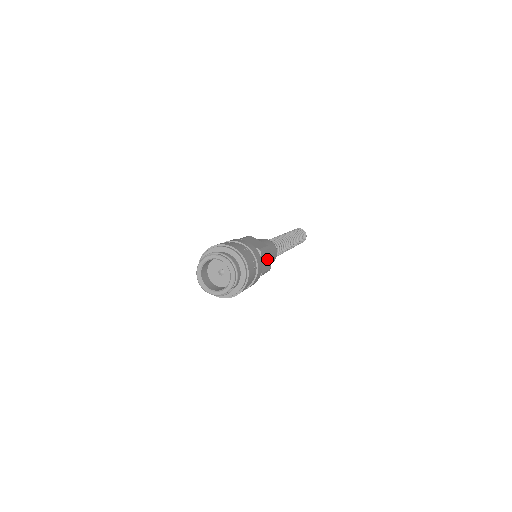
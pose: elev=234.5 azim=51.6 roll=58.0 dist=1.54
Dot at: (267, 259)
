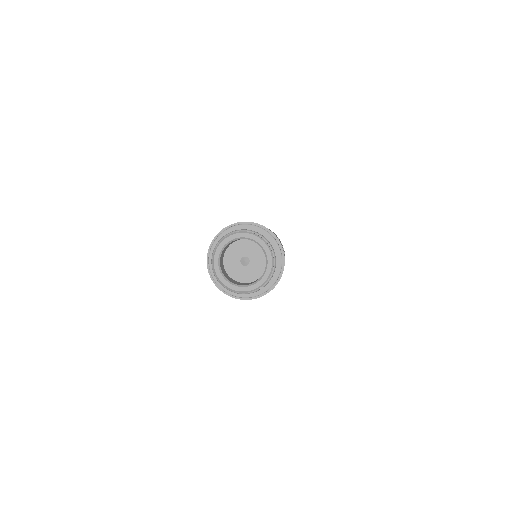
Dot at: occluded
